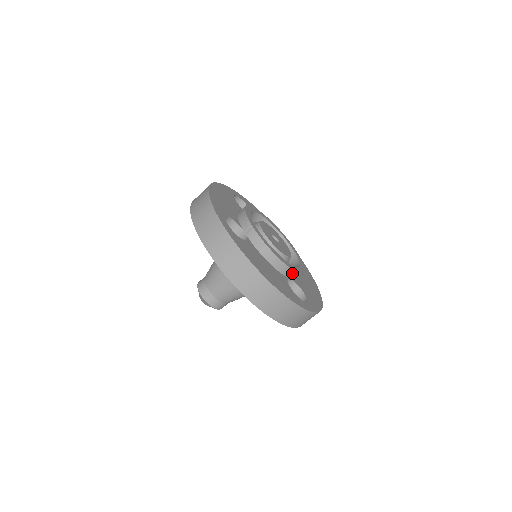
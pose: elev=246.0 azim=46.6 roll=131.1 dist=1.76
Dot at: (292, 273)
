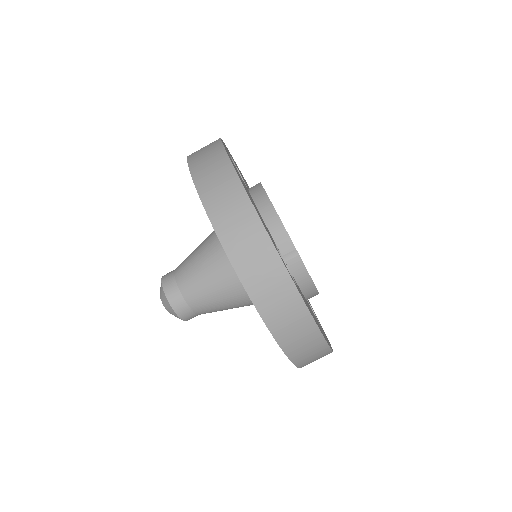
Dot at: (288, 246)
